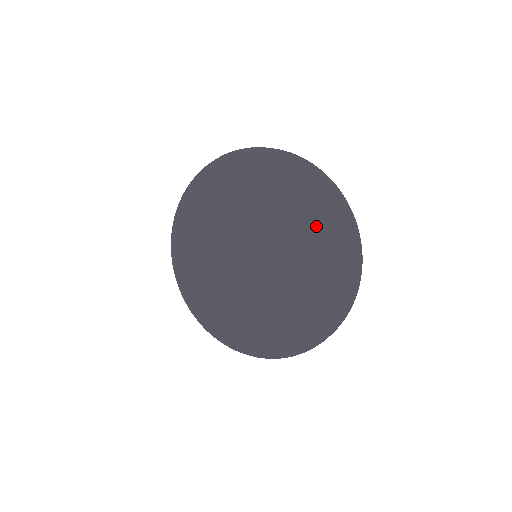
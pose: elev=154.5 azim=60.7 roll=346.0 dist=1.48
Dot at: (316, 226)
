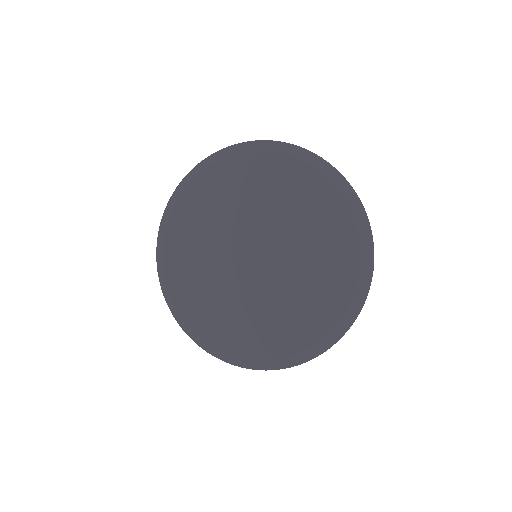
Dot at: (334, 266)
